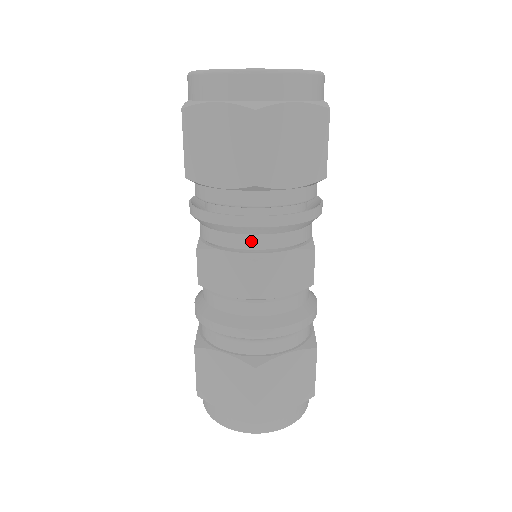
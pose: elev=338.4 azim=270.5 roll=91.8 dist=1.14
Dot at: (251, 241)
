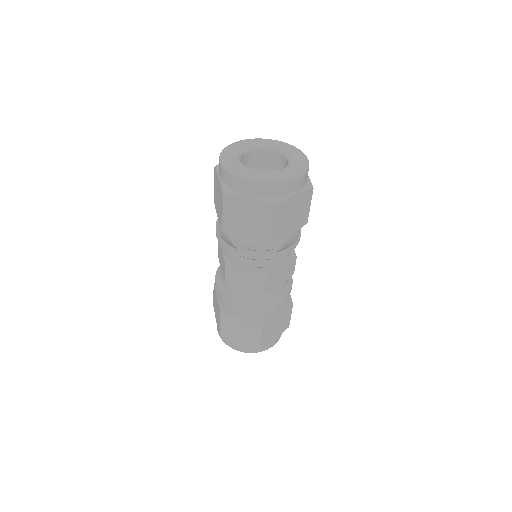
Dot at: (229, 253)
